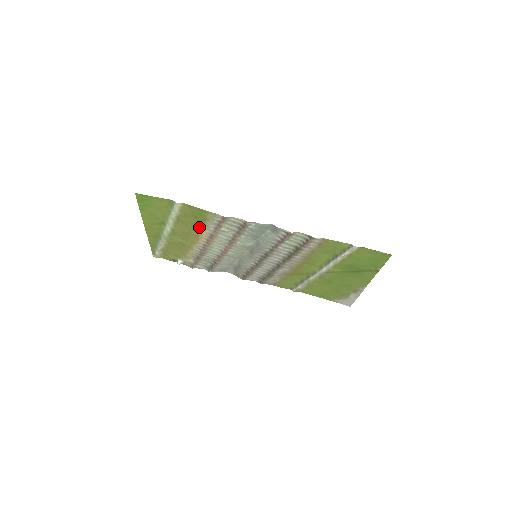
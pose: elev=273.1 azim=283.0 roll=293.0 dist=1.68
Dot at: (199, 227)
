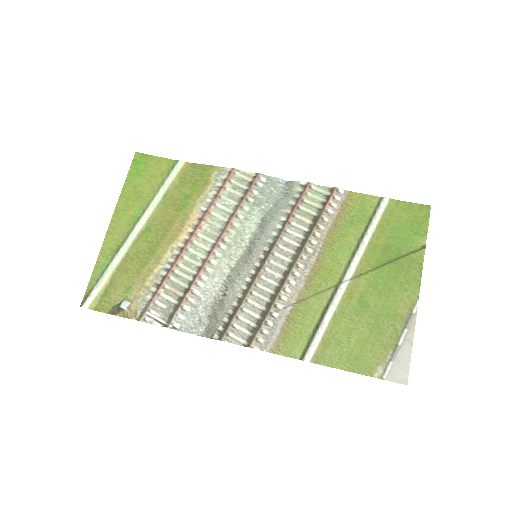
Dot at: (192, 202)
